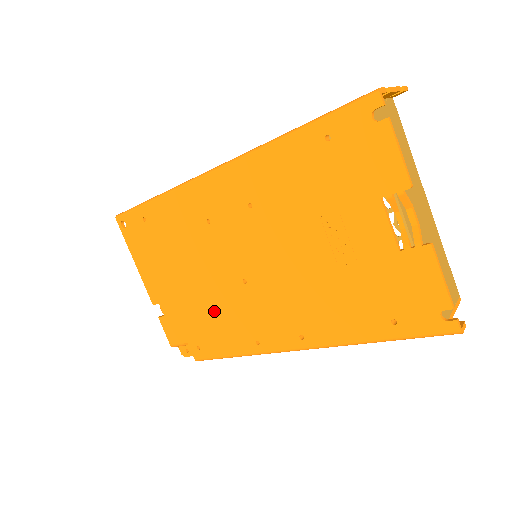
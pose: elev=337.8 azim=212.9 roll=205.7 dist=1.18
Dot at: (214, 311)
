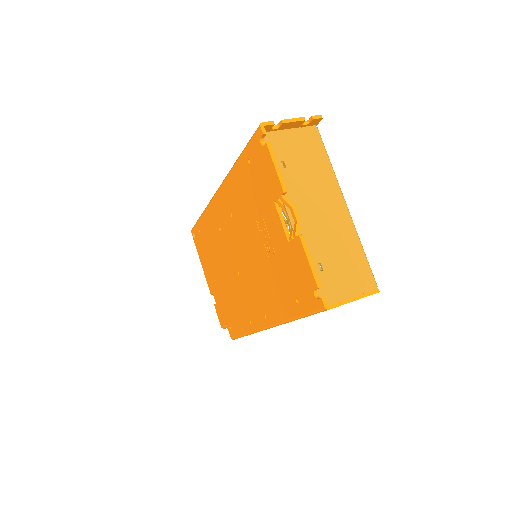
Dot at: (232, 298)
